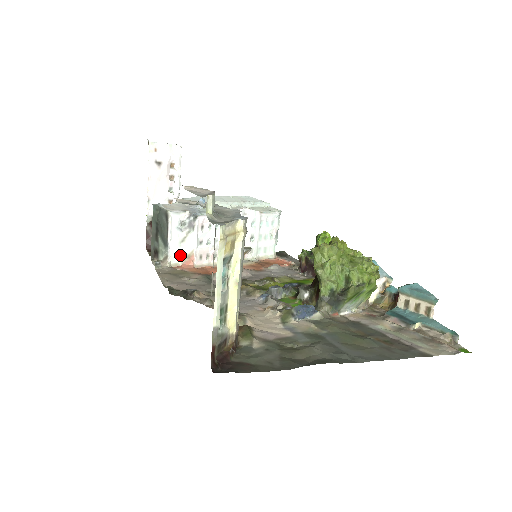
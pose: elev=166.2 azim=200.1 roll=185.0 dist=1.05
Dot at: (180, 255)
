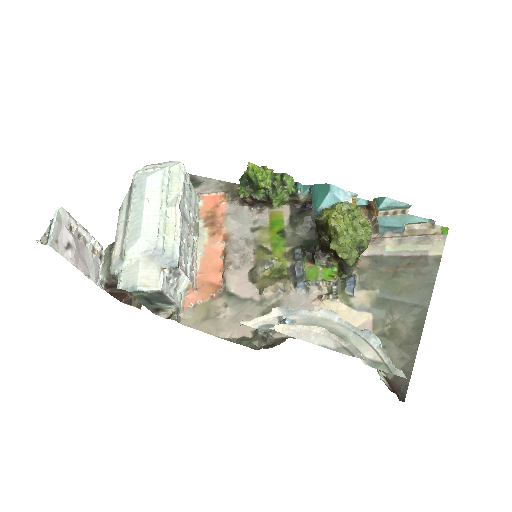
Dot at: (181, 295)
